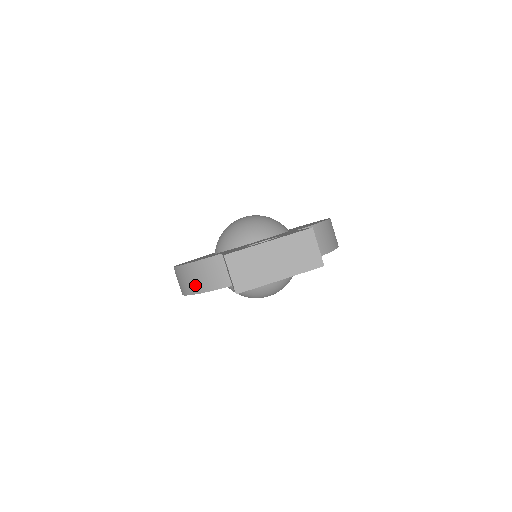
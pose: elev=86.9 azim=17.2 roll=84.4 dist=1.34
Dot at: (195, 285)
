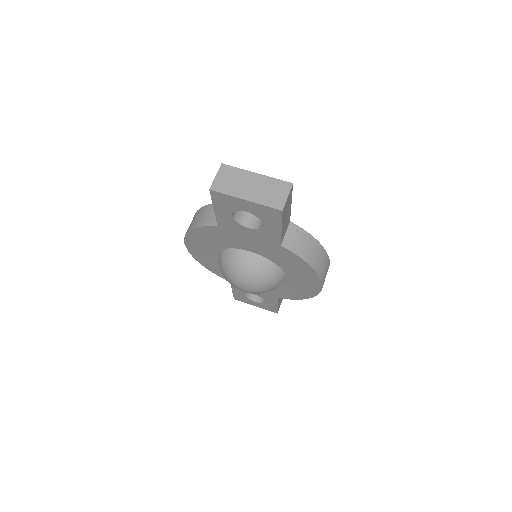
Dot at: (196, 222)
